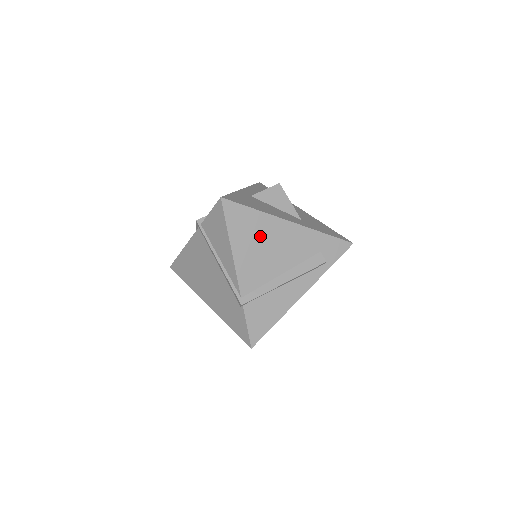
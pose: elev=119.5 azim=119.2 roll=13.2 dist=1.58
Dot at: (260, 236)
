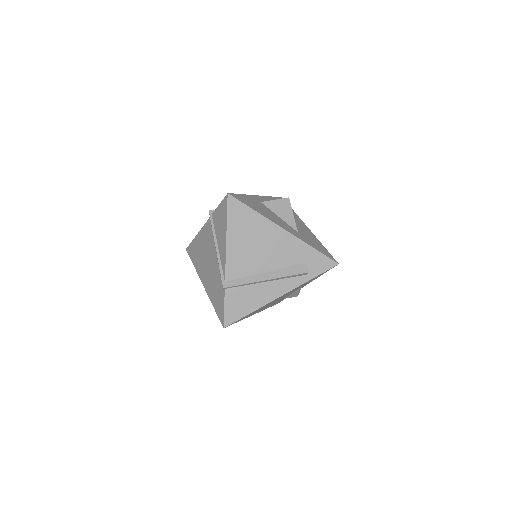
Dot at: (254, 234)
